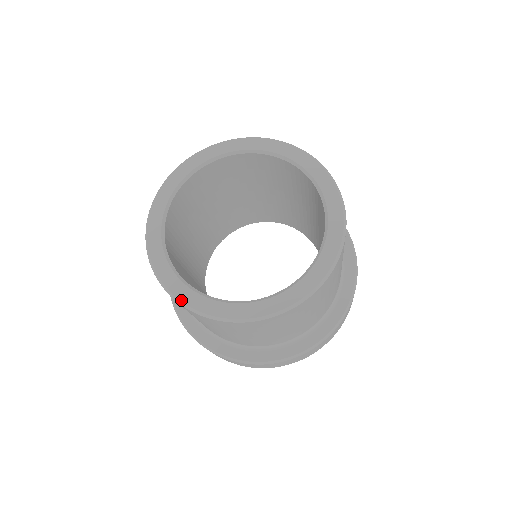
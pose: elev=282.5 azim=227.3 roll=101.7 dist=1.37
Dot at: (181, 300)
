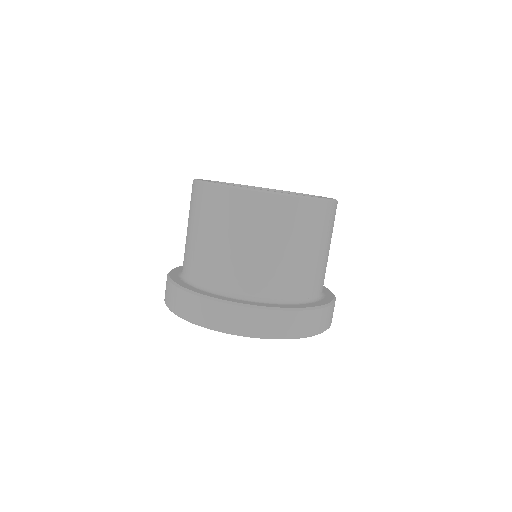
Dot at: occluded
